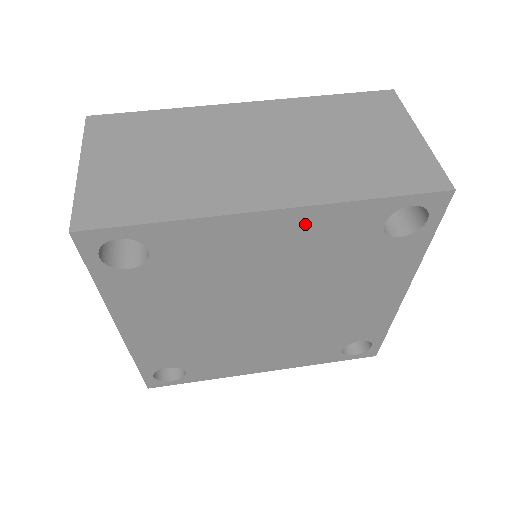
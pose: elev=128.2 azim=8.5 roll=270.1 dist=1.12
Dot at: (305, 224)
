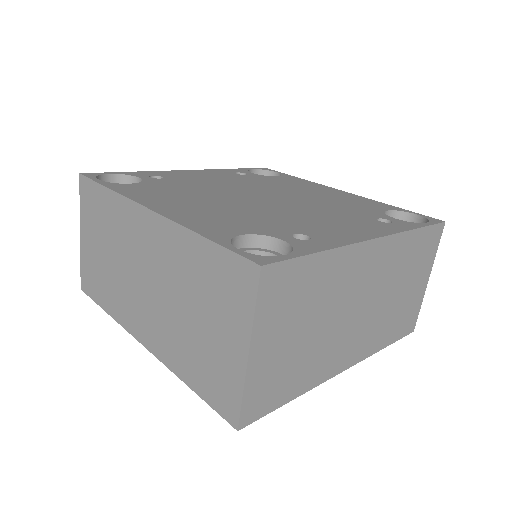
Dot at: occluded
